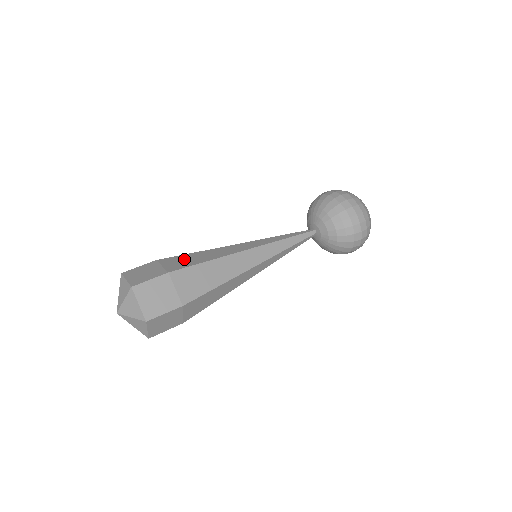
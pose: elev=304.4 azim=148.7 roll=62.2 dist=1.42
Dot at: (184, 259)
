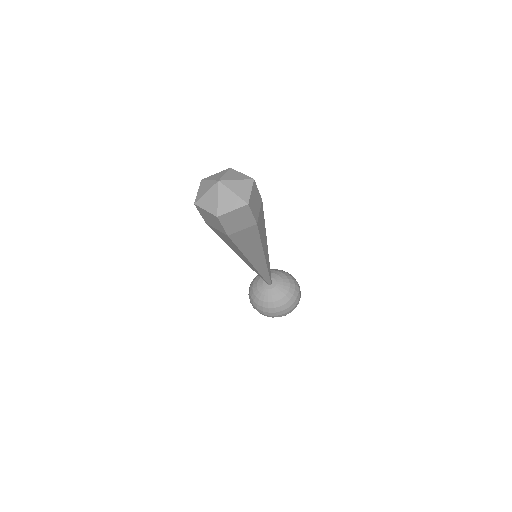
Dot at: occluded
